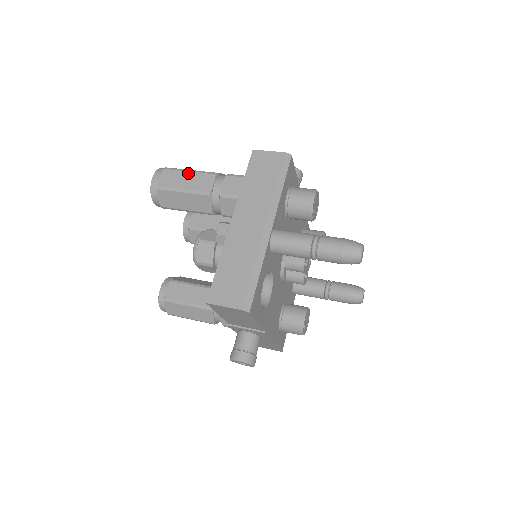
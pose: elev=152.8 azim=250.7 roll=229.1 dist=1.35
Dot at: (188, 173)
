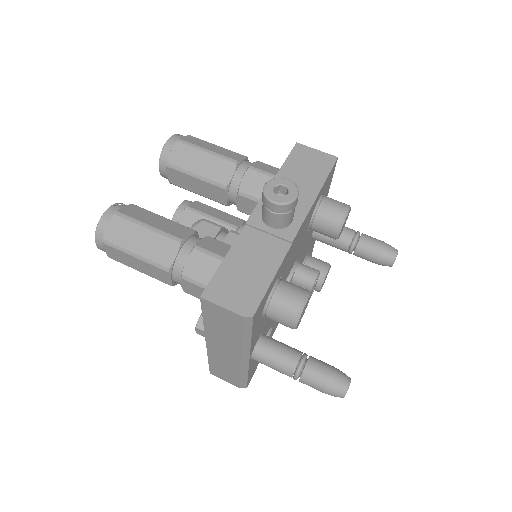
Dot at: (135, 259)
